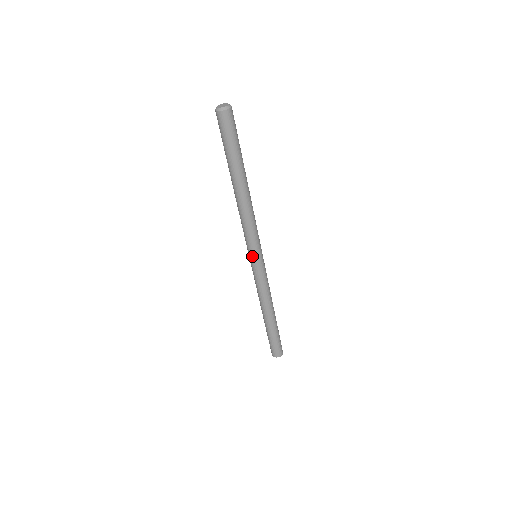
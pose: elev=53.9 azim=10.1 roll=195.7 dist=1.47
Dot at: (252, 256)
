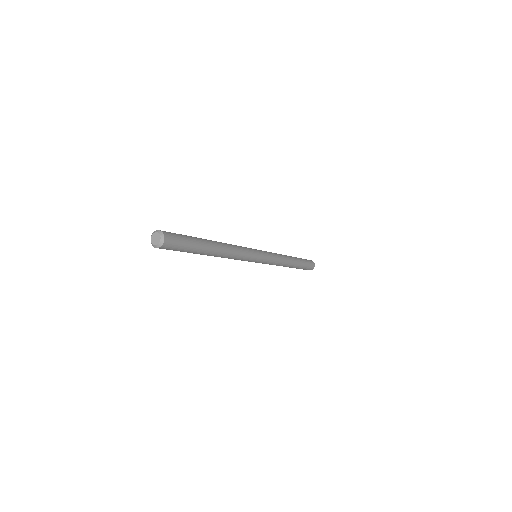
Dot at: occluded
